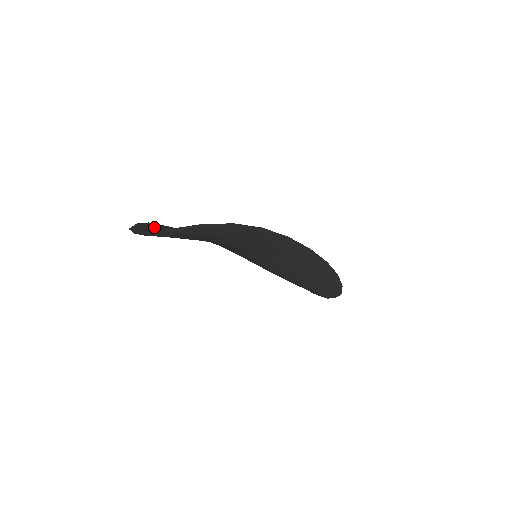
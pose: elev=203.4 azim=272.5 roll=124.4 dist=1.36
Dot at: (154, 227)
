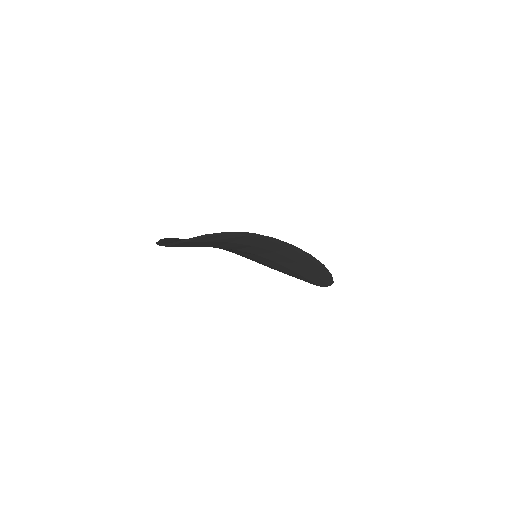
Dot at: (174, 240)
